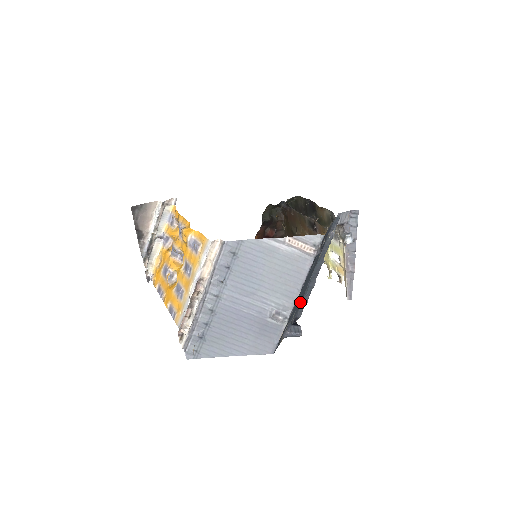
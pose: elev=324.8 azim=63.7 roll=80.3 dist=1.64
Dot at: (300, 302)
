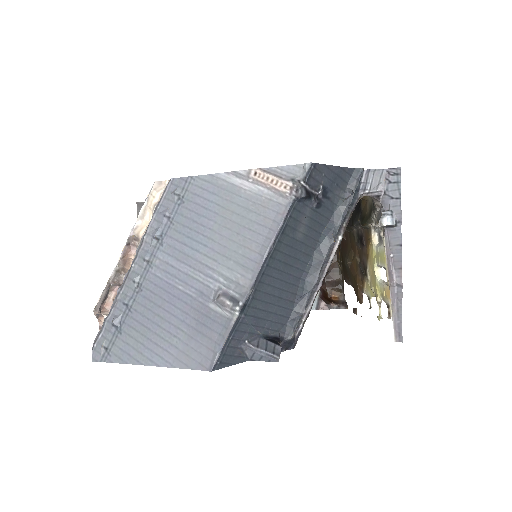
Dot at: (287, 305)
